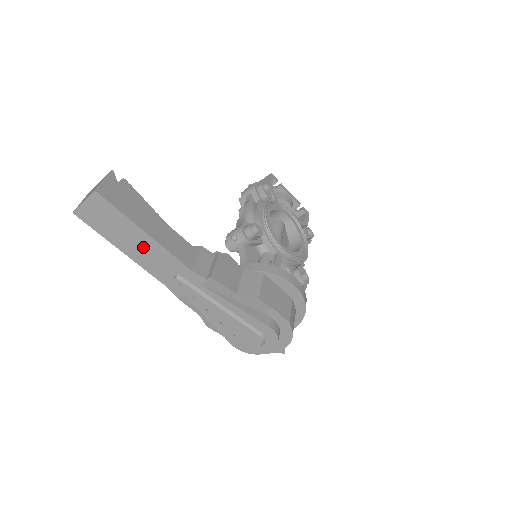
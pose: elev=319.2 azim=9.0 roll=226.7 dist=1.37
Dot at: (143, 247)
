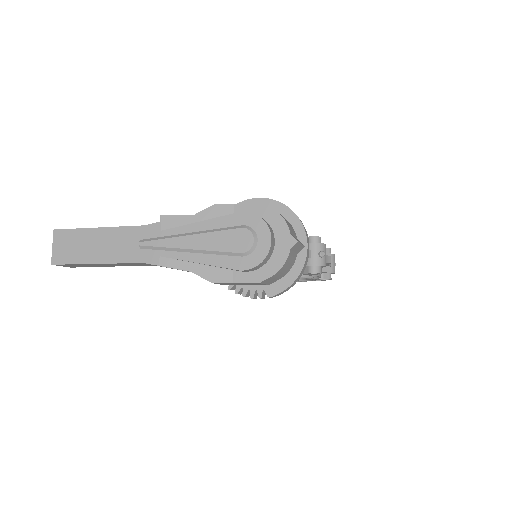
Dot at: (104, 243)
